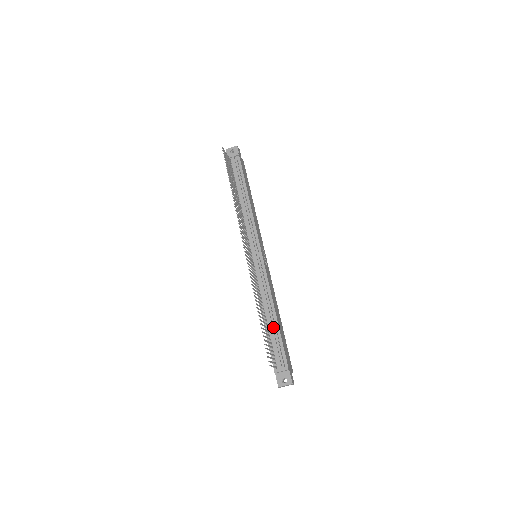
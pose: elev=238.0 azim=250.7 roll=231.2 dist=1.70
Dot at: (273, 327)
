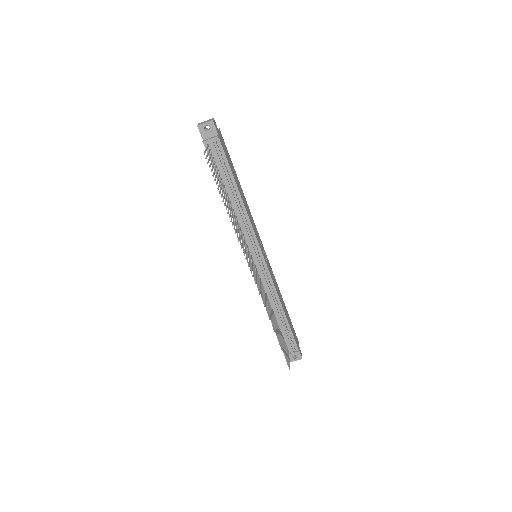
Dot at: (282, 322)
